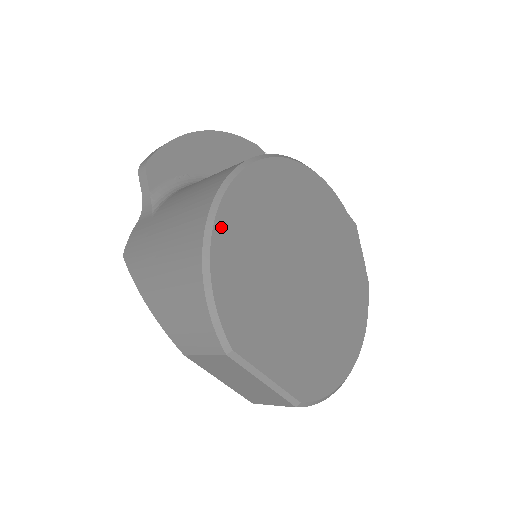
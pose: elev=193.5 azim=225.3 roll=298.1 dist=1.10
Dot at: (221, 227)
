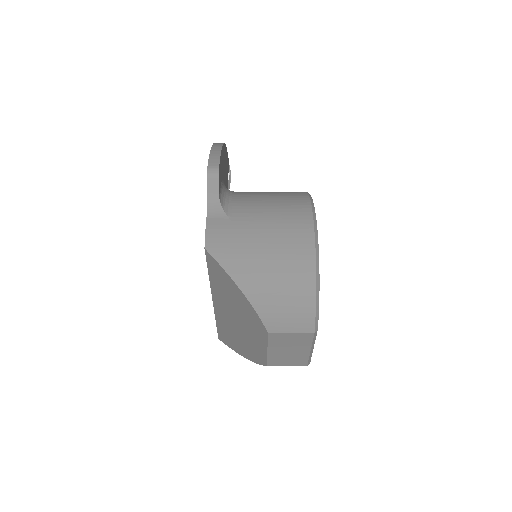
Dot at: occluded
